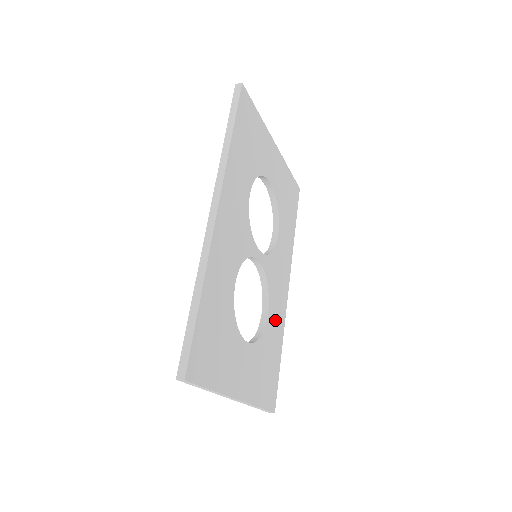
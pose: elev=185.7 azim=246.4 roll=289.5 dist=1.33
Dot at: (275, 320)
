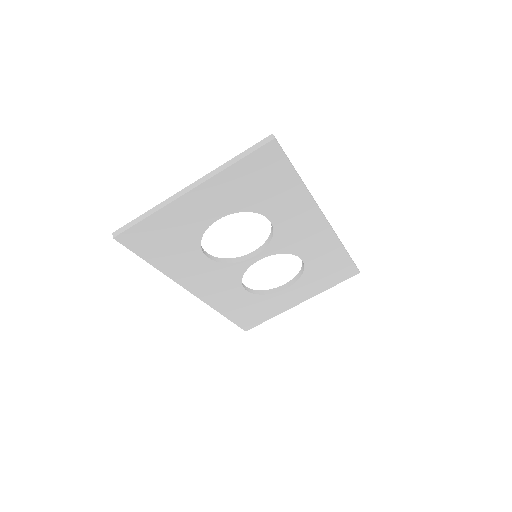
Dot at: (318, 251)
